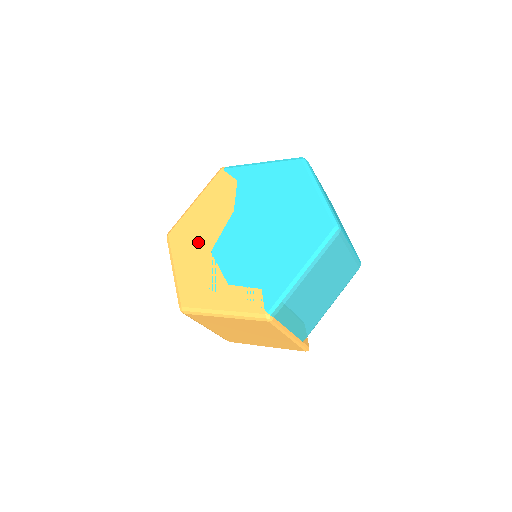
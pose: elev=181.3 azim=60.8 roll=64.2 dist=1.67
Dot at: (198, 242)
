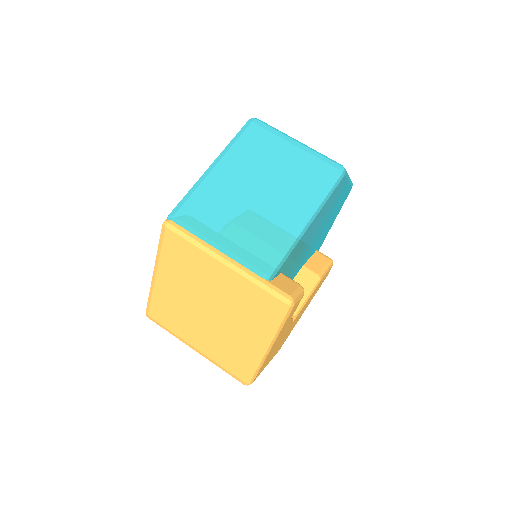
Dot at: occluded
